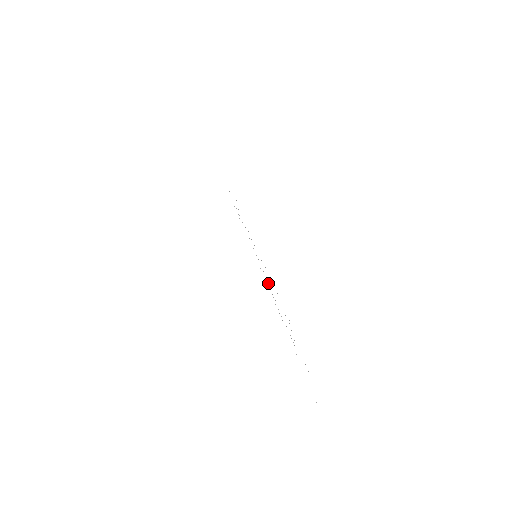
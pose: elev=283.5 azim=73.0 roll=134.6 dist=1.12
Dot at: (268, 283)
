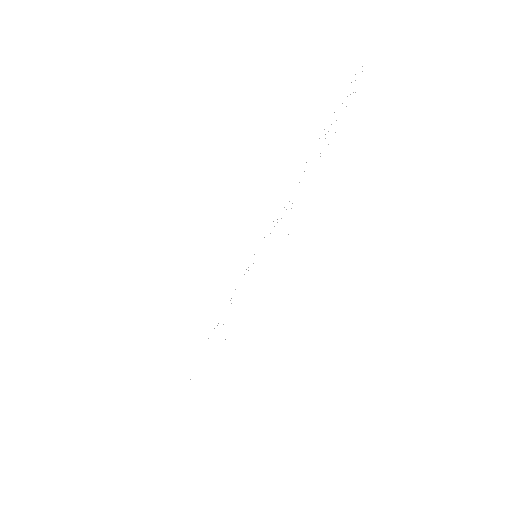
Dot at: occluded
